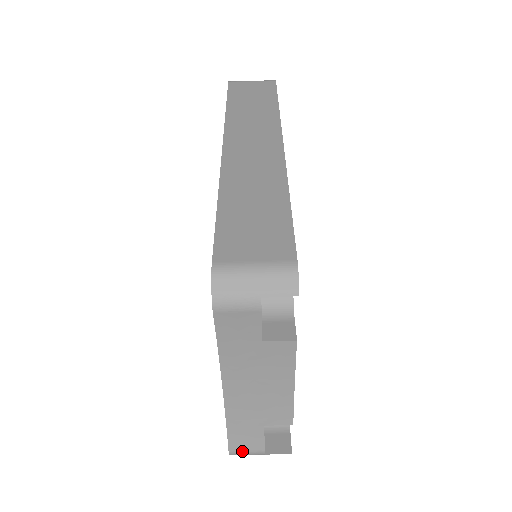
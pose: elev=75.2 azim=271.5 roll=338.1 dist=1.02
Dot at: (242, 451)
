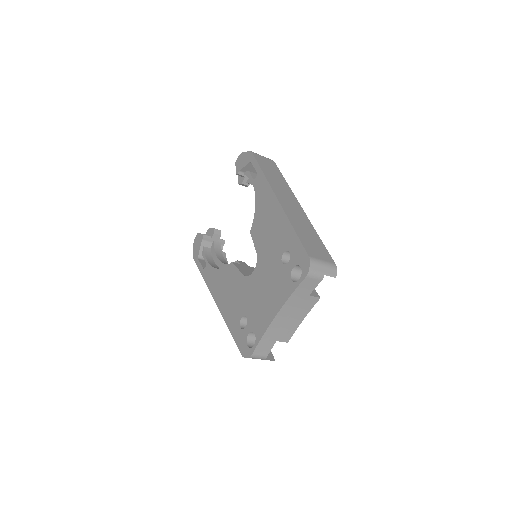
Dot at: (258, 355)
